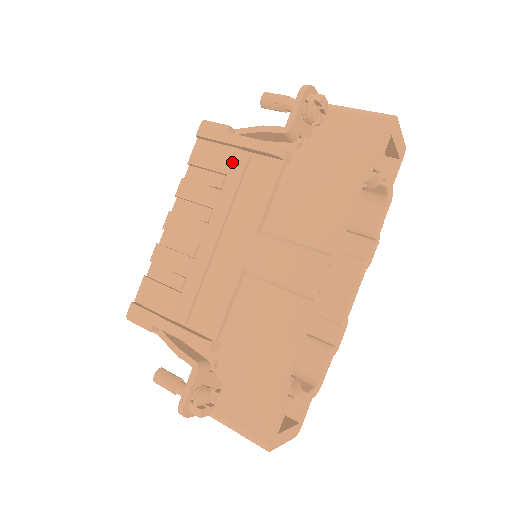
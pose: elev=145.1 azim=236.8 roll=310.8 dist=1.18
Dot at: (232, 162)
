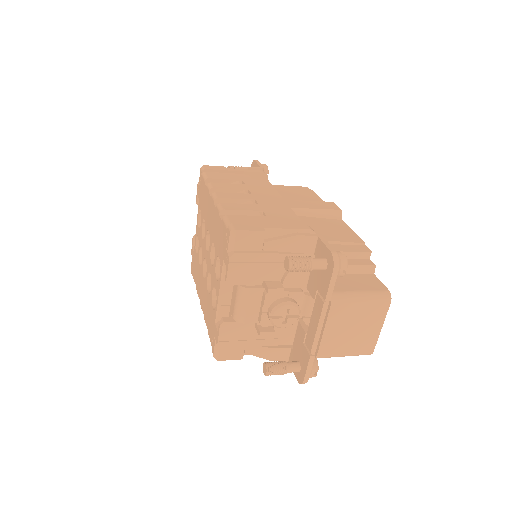
Dot at: (240, 177)
